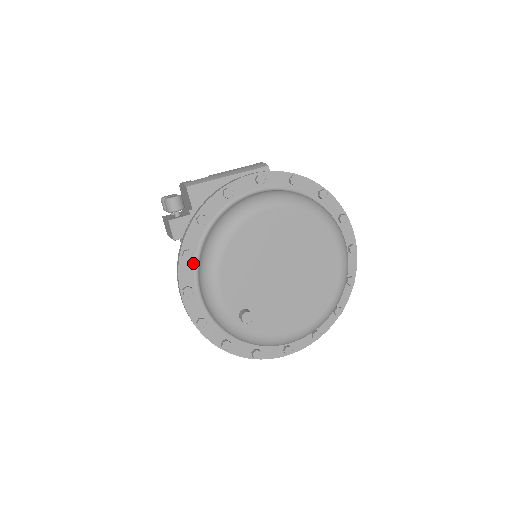
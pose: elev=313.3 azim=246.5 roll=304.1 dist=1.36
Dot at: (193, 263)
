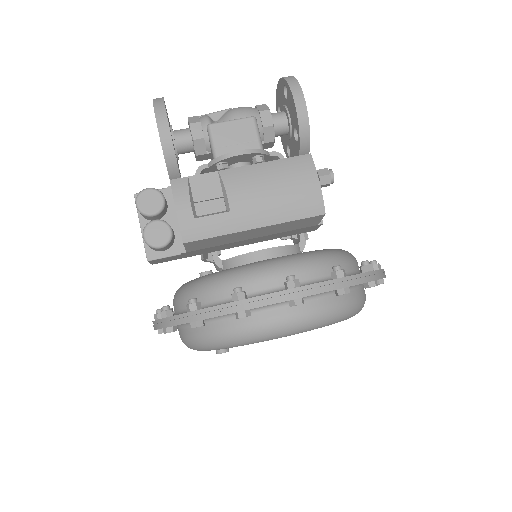
Dot at: occluded
